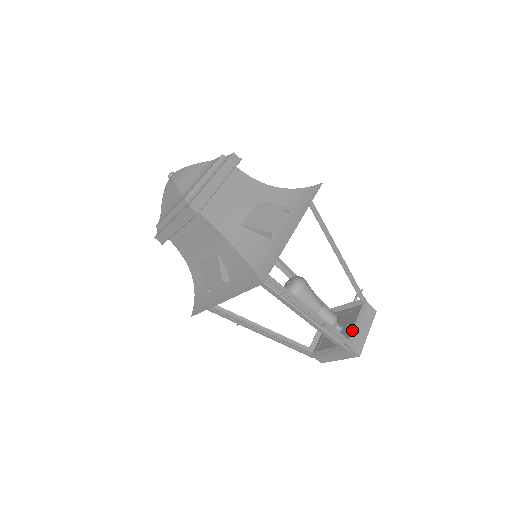
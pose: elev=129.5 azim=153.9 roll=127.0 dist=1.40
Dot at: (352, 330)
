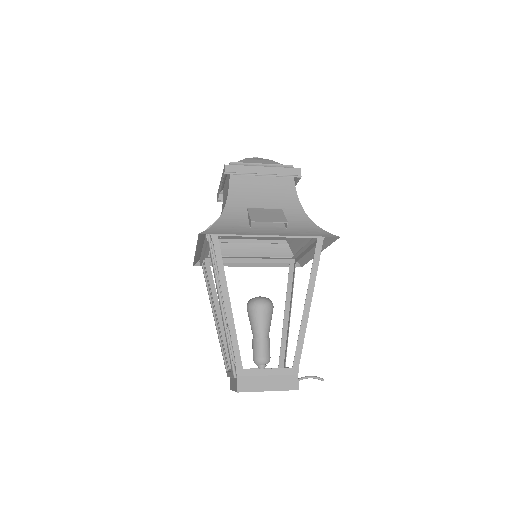
Dot at: (255, 369)
